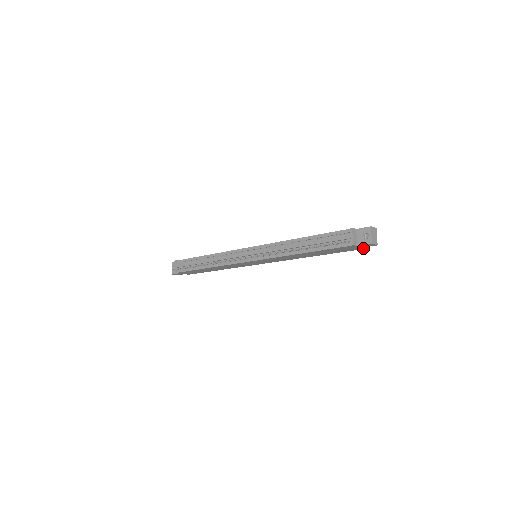
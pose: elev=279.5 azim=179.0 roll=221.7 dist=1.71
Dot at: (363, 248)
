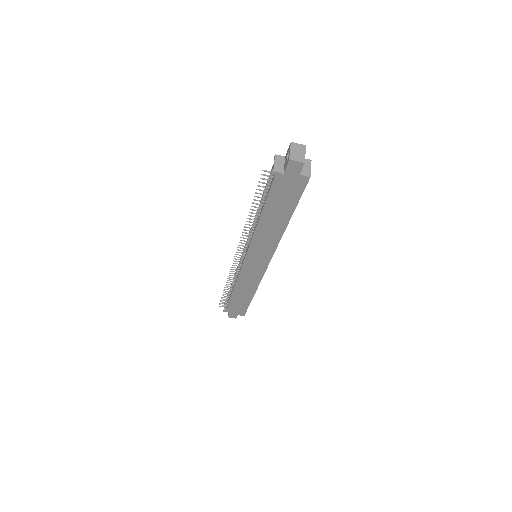
Dot at: (304, 180)
